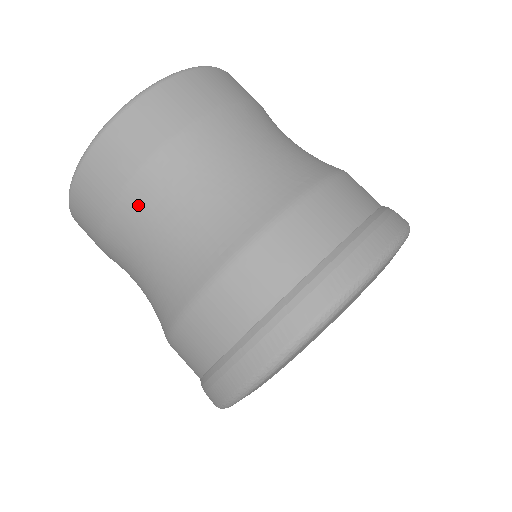
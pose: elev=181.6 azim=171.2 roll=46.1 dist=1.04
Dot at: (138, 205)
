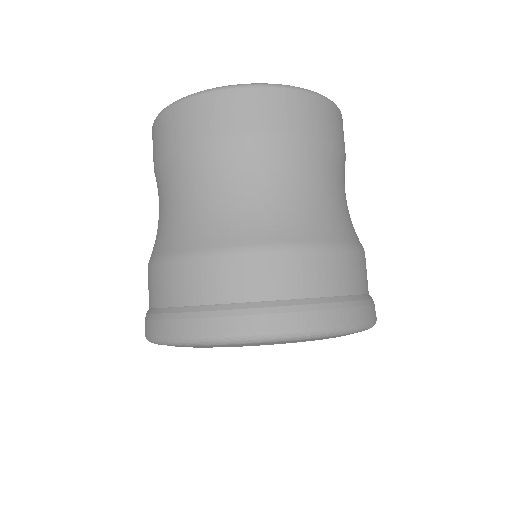
Dot at: (311, 155)
